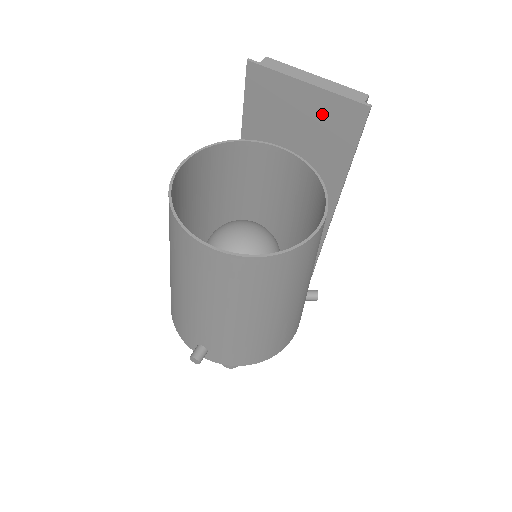
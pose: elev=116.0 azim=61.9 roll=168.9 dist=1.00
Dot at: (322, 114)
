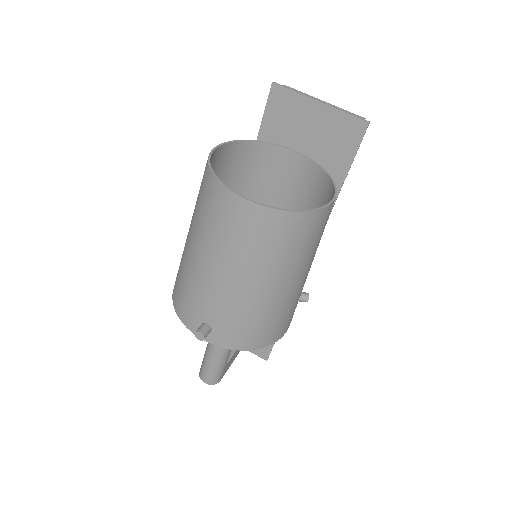
Dot at: (329, 129)
